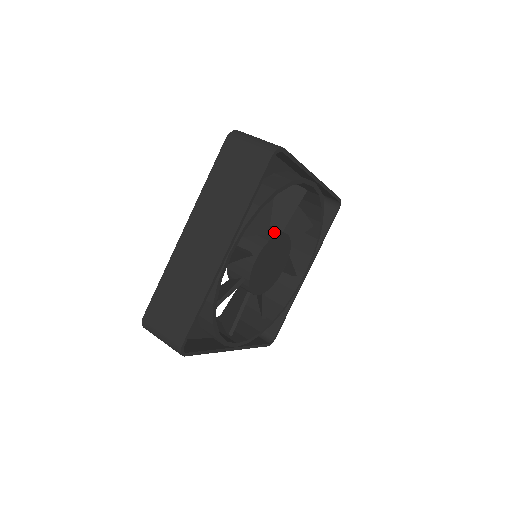
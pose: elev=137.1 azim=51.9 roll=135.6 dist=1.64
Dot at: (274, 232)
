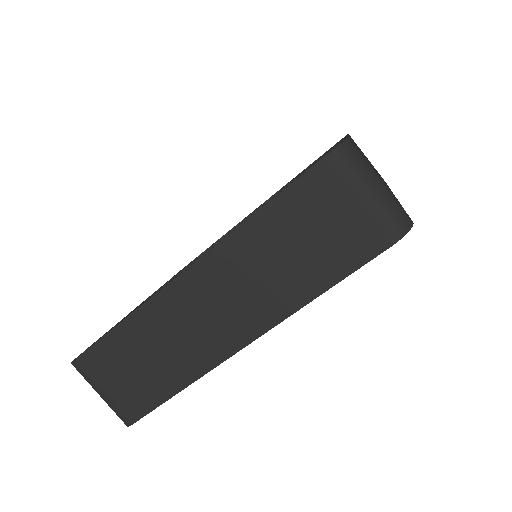
Dot at: occluded
